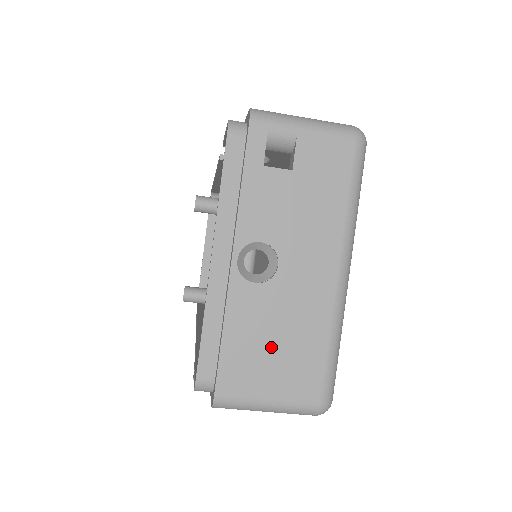
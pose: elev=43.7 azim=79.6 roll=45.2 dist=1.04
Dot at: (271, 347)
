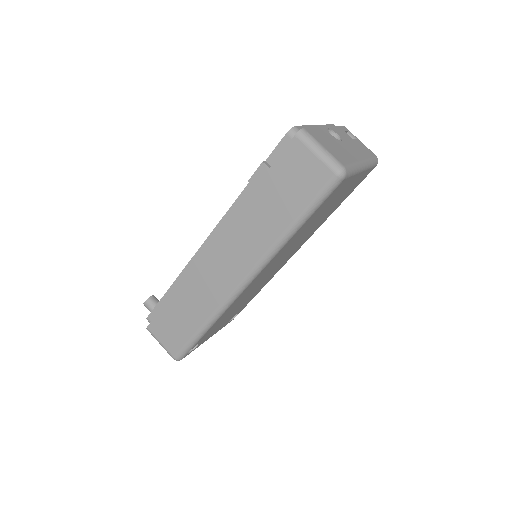
Dot at: (331, 144)
